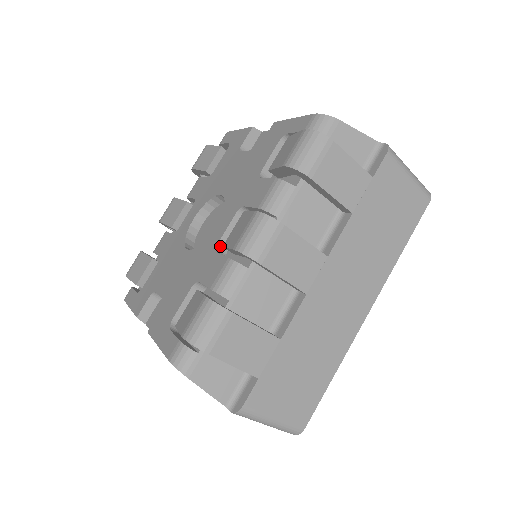
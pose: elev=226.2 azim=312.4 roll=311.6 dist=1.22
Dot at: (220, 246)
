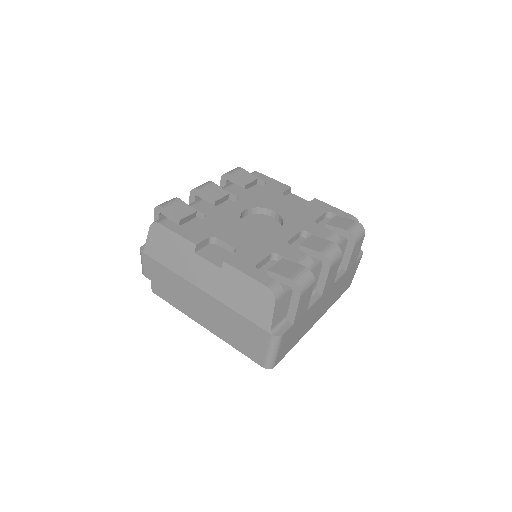
Dot at: (288, 242)
